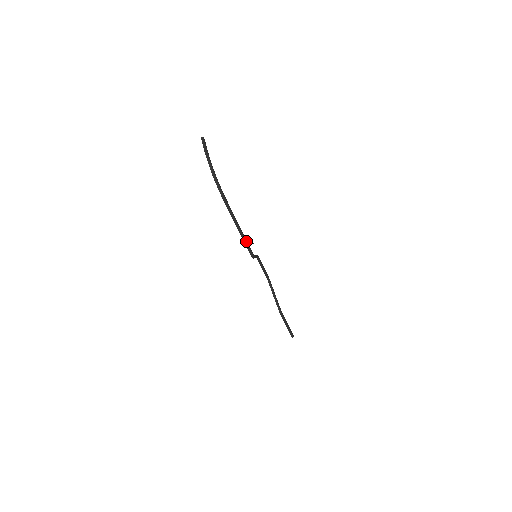
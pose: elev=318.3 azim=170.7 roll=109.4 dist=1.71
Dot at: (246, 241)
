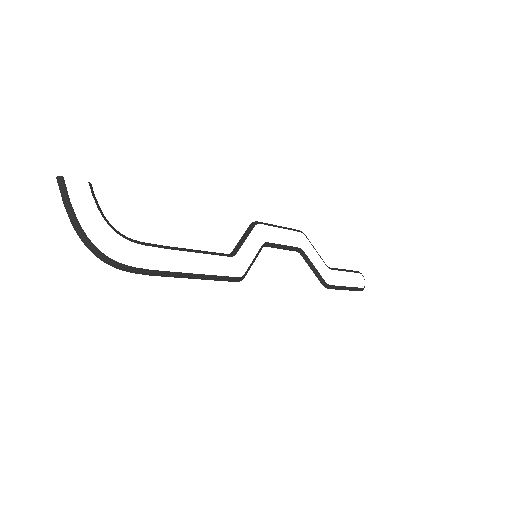
Dot at: (215, 277)
